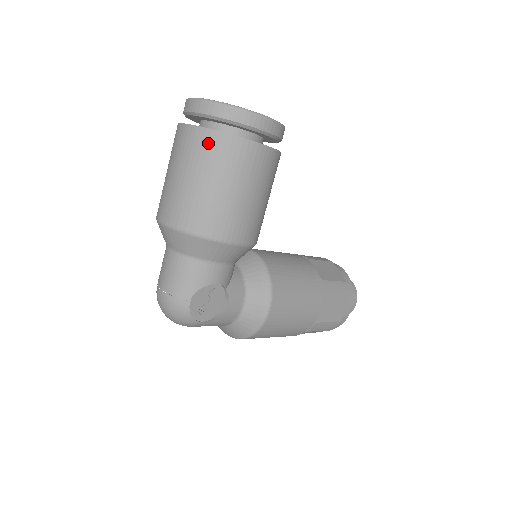
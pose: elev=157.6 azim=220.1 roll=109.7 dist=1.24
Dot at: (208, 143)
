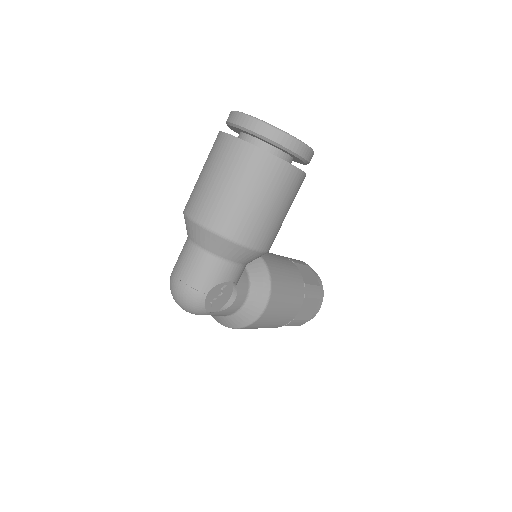
Dot at: (255, 160)
